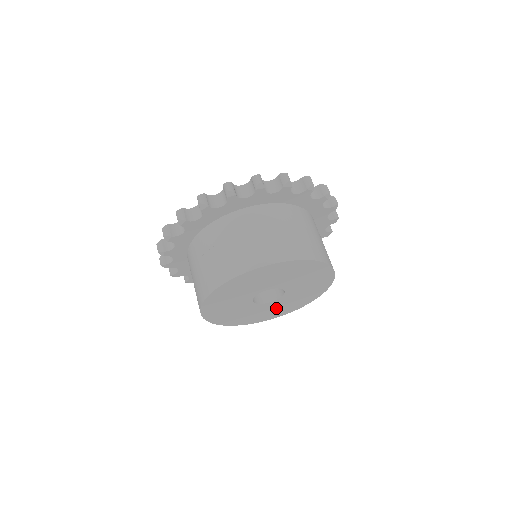
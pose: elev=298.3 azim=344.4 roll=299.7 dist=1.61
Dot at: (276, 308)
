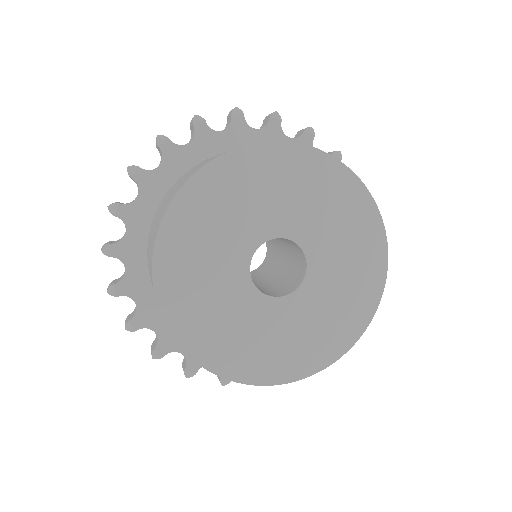
Dot at: (249, 332)
